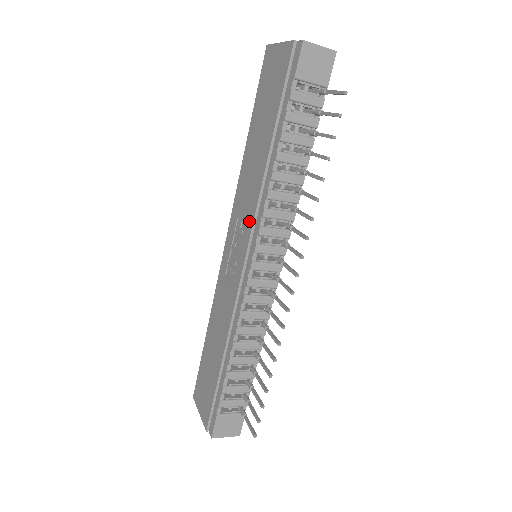
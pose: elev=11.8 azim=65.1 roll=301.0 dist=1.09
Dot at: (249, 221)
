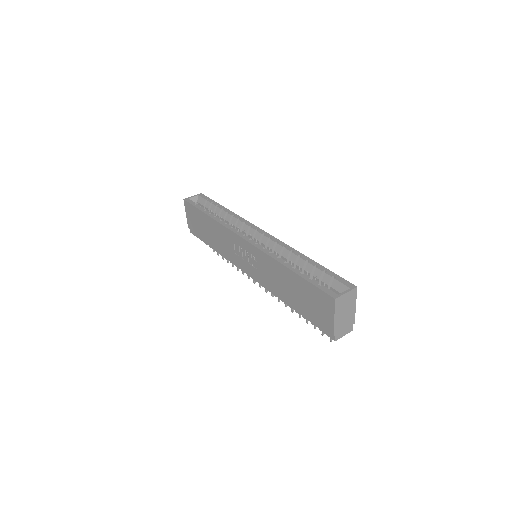
Dot at: (260, 277)
